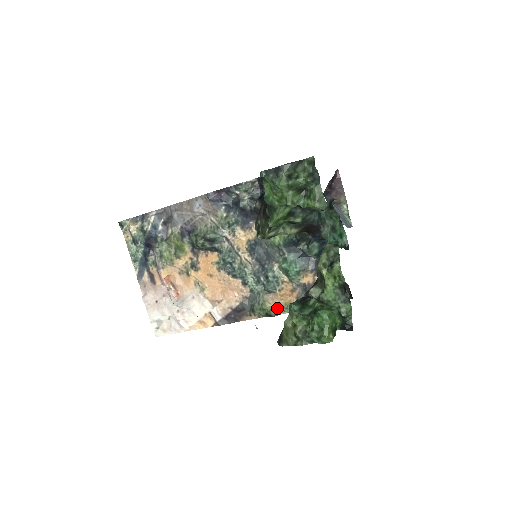
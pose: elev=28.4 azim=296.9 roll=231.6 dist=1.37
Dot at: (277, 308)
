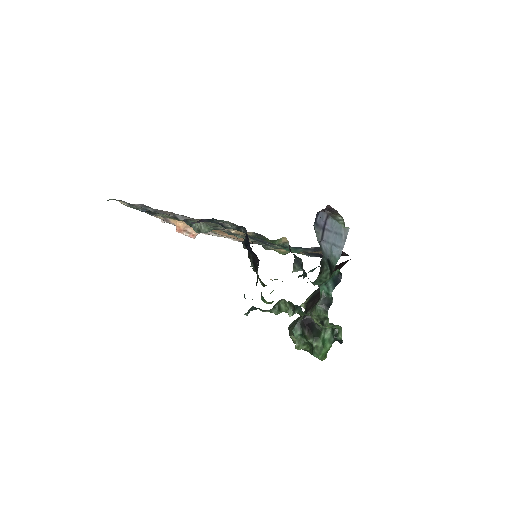
Dot at: (285, 252)
